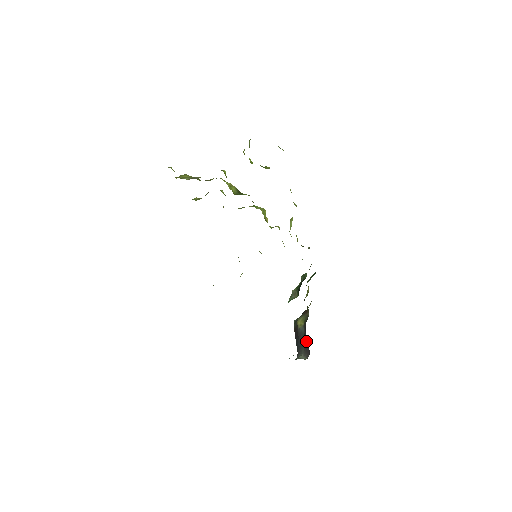
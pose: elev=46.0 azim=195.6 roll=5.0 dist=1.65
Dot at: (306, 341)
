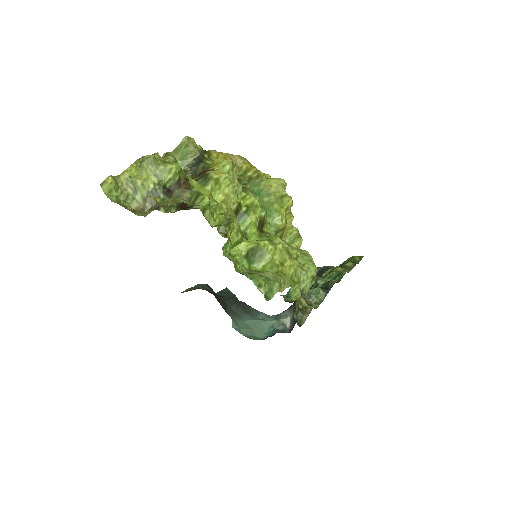
Dot at: occluded
